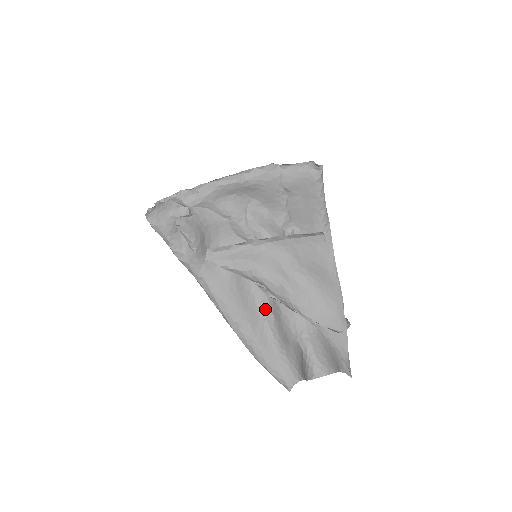
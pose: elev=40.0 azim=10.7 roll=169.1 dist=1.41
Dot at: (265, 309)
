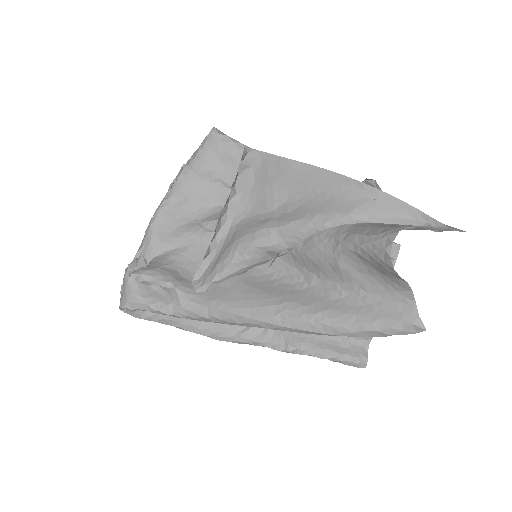
Dot at: (299, 278)
